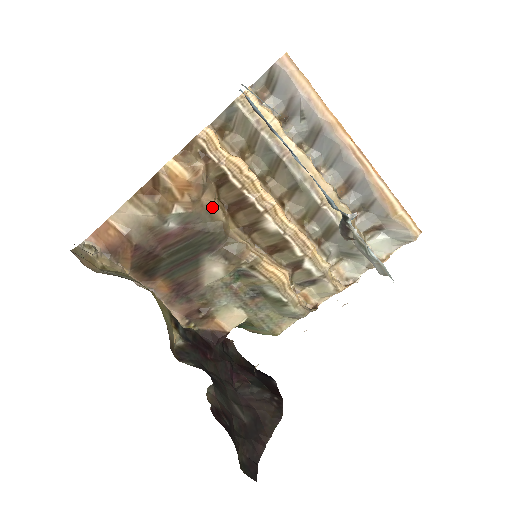
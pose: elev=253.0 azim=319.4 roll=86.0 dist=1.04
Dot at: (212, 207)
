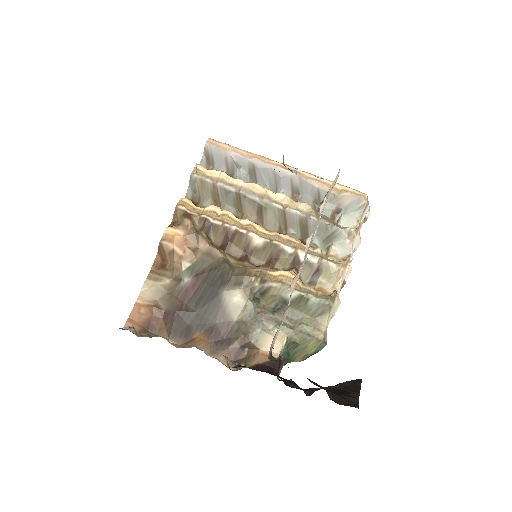
Dot at: (209, 250)
